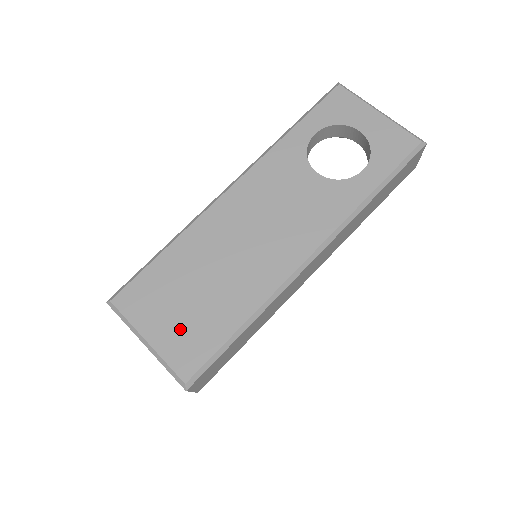
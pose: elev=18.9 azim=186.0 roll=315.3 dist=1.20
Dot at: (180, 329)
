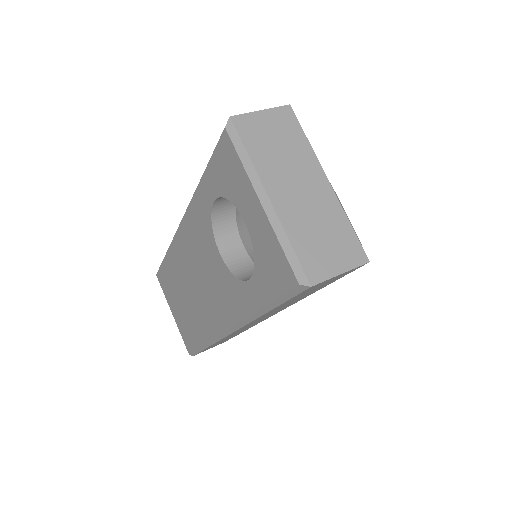
Dot at: (181, 320)
